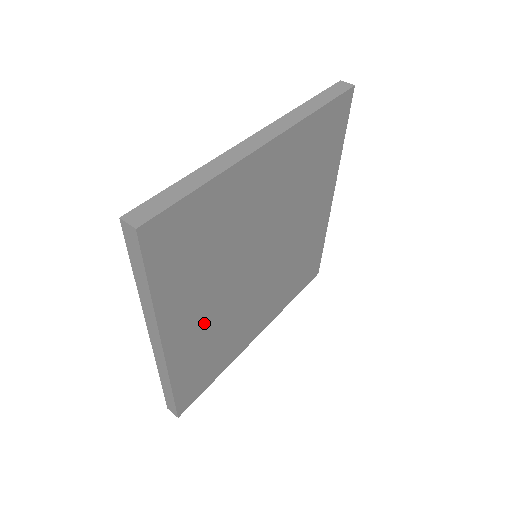
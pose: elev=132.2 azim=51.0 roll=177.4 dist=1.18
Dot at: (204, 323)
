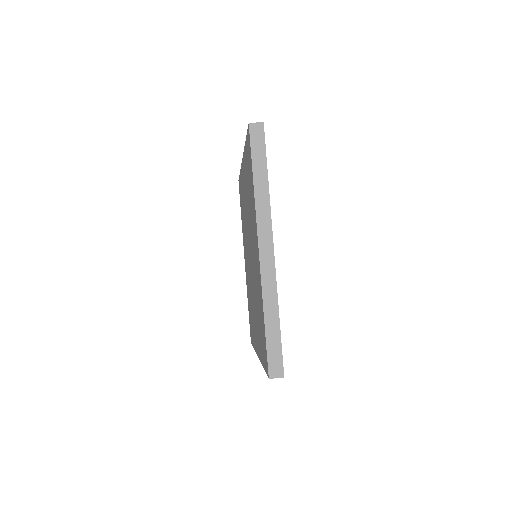
Dot at: occluded
